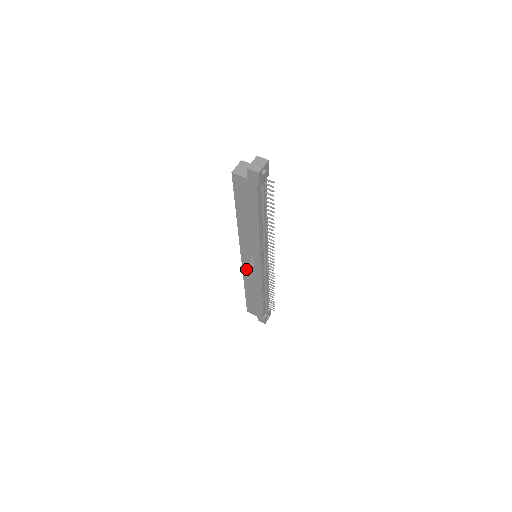
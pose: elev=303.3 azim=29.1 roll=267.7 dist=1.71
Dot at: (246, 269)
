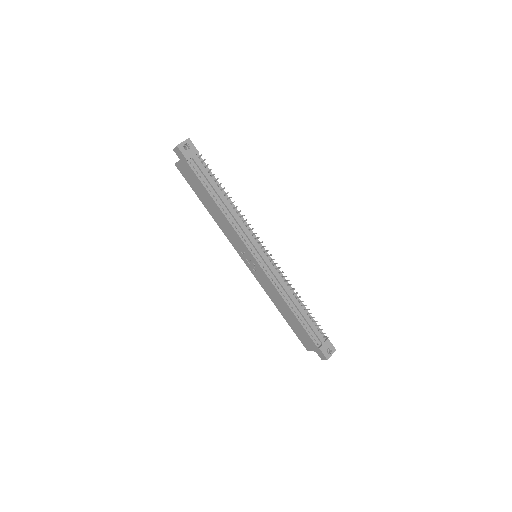
Dot at: (257, 277)
